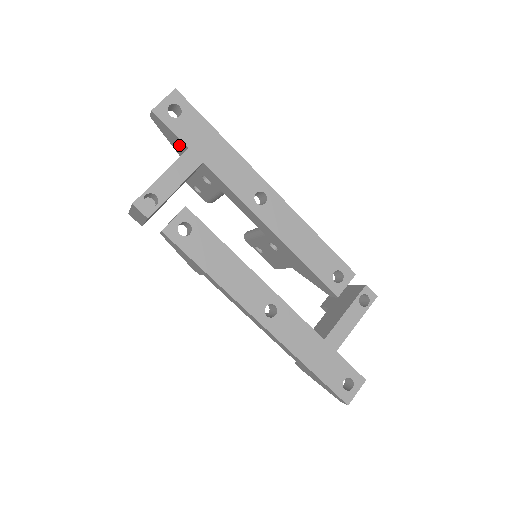
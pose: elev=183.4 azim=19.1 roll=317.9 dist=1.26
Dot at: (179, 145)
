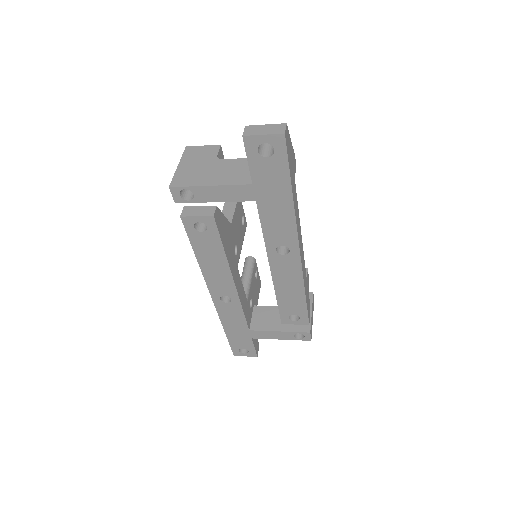
Dot at: occluded
